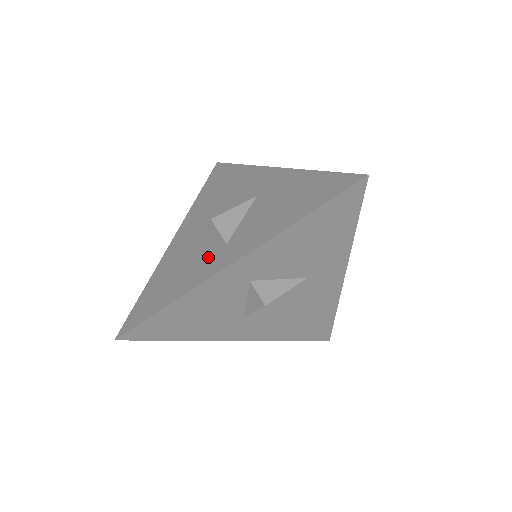
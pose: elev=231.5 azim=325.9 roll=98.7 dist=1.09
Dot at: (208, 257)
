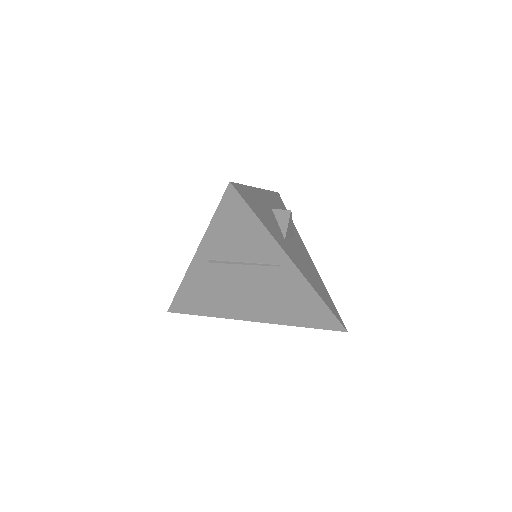
Dot at: occluded
